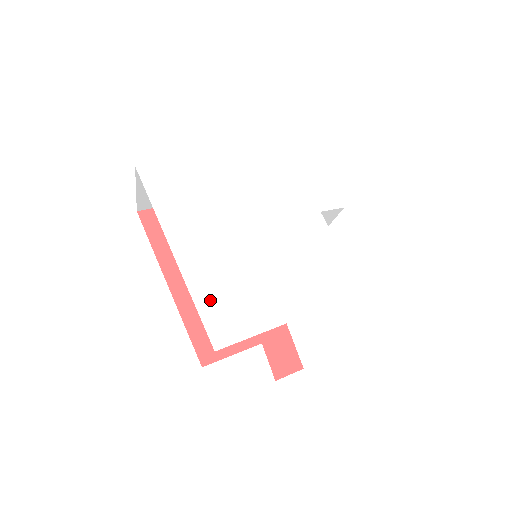
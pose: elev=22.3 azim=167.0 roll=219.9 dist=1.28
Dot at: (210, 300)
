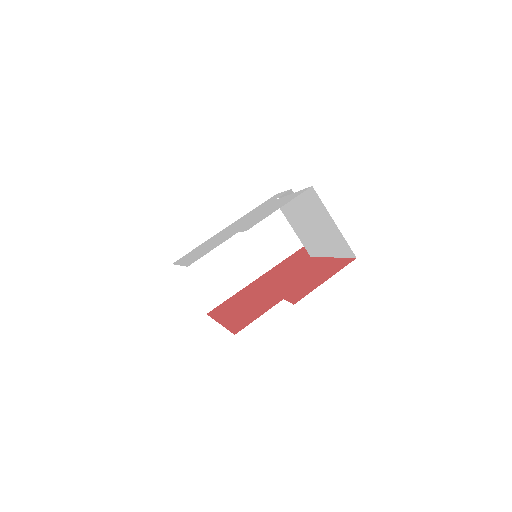
Dot at: (193, 259)
